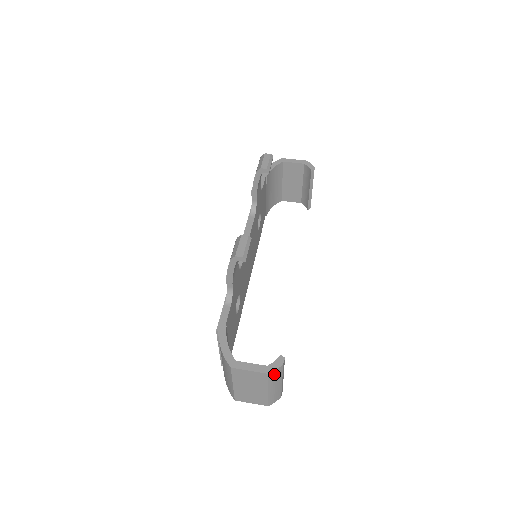
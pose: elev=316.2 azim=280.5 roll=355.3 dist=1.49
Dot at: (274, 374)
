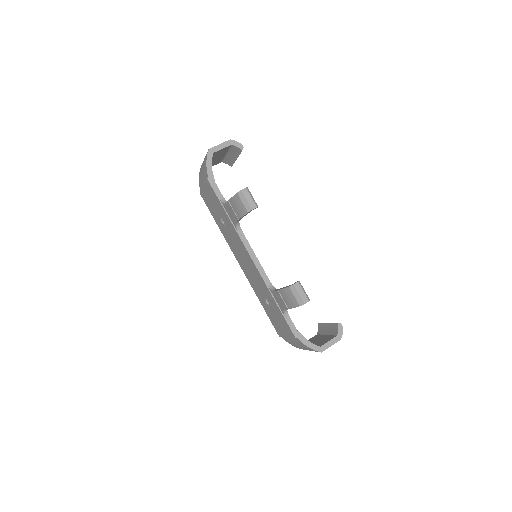
Dot at: occluded
